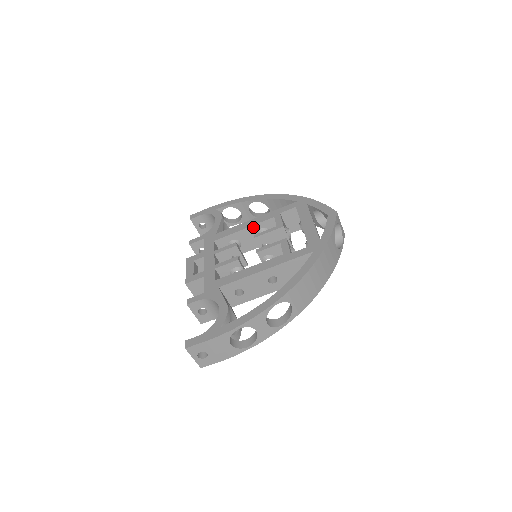
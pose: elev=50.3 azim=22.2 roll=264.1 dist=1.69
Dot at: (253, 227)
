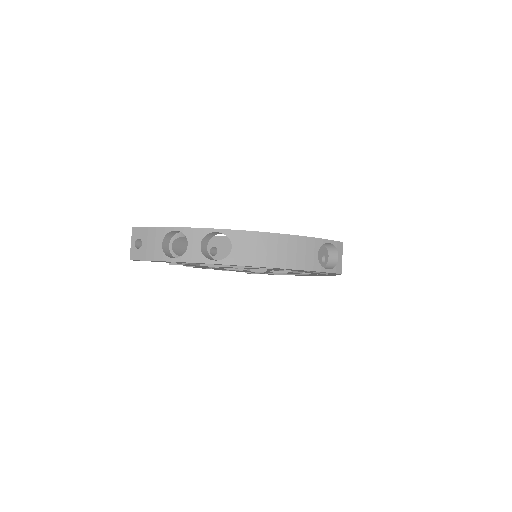
Dot at: occluded
